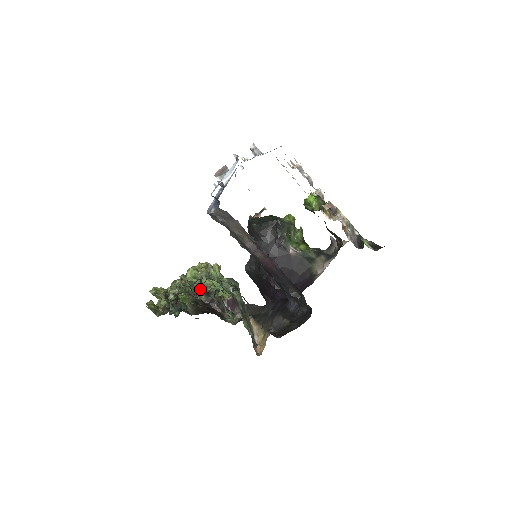
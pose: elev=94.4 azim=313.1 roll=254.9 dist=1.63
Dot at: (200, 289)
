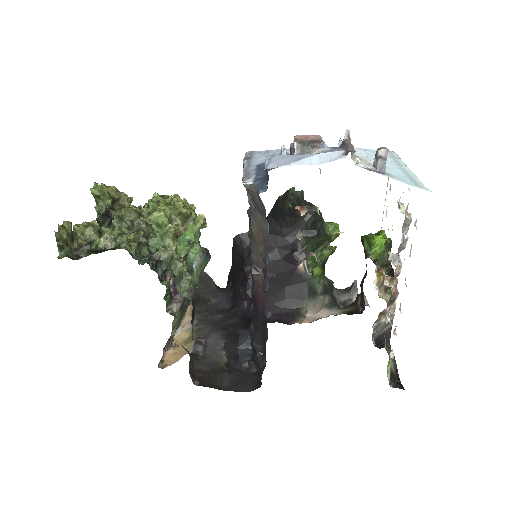
Dot at: (154, 246)
